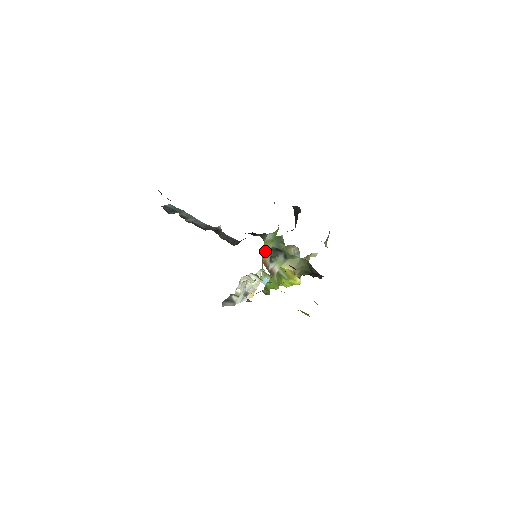
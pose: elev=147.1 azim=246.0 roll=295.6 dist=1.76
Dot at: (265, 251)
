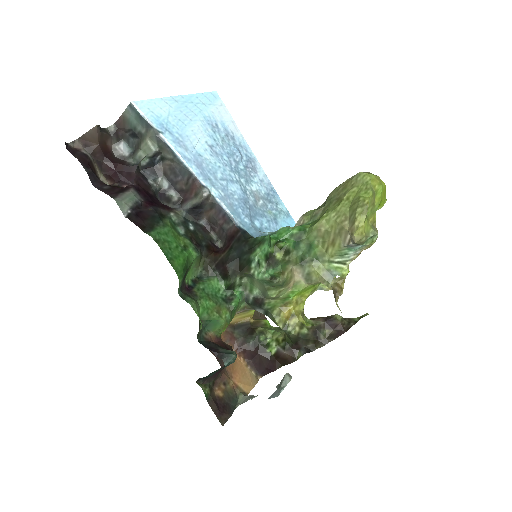
Dot at: occluded
